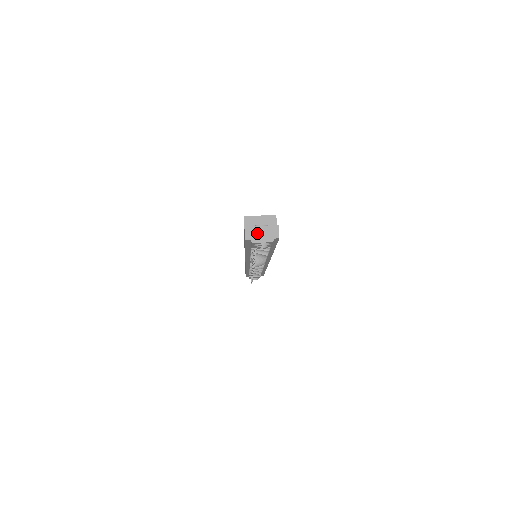
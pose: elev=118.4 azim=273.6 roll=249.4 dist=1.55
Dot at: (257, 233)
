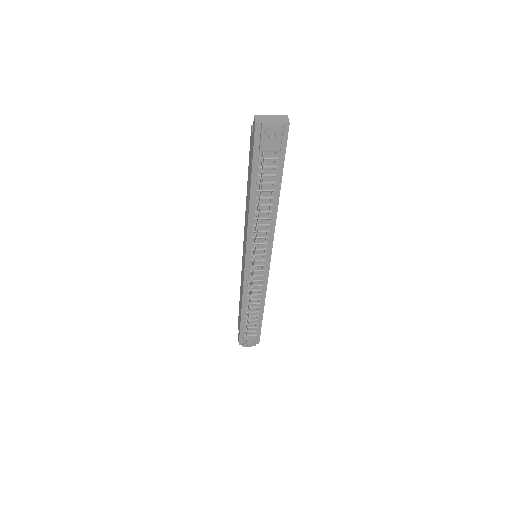
Dot at: (267, 119)
